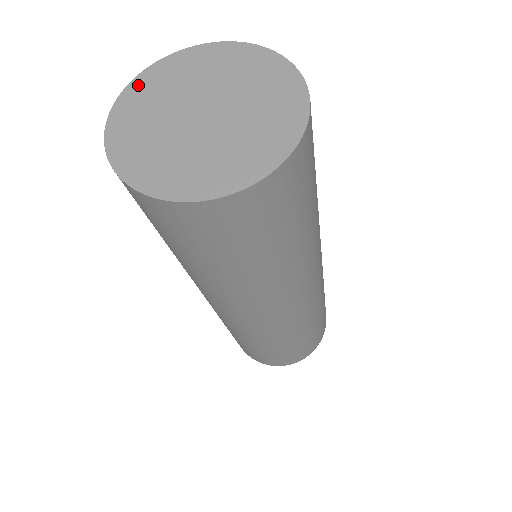
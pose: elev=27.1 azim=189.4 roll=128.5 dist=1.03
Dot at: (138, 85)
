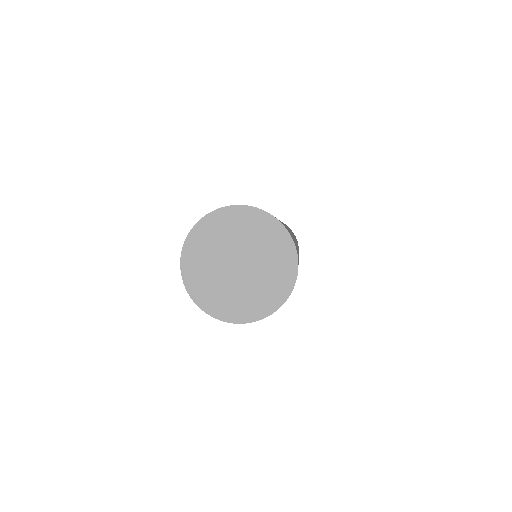
Dot at: (189, 249)
